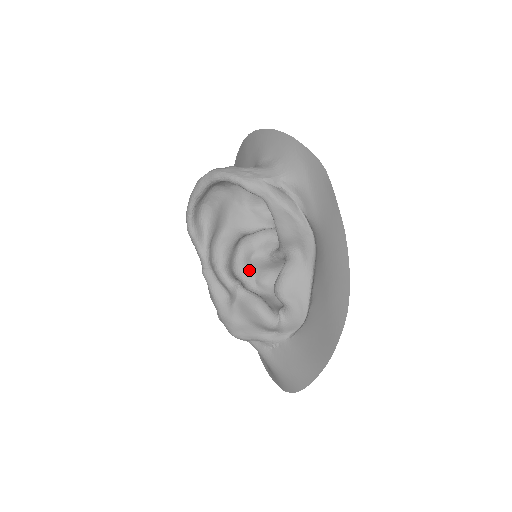
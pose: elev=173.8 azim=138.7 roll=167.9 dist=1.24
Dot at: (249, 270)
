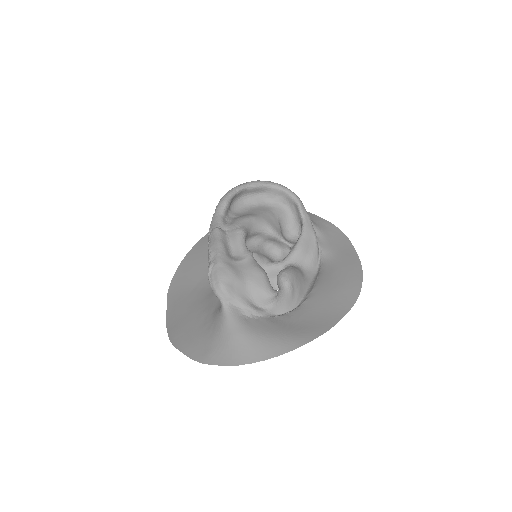
Dot at: occluded
